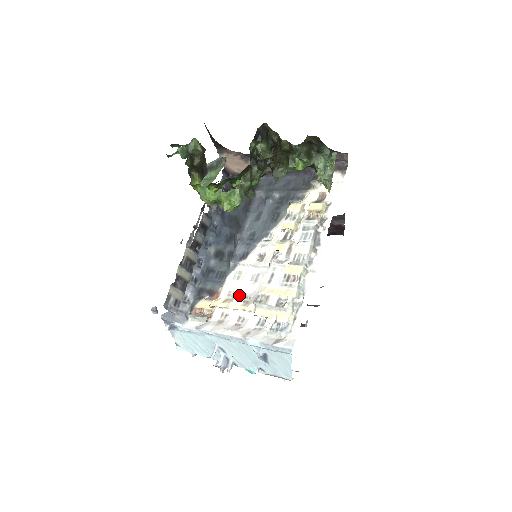
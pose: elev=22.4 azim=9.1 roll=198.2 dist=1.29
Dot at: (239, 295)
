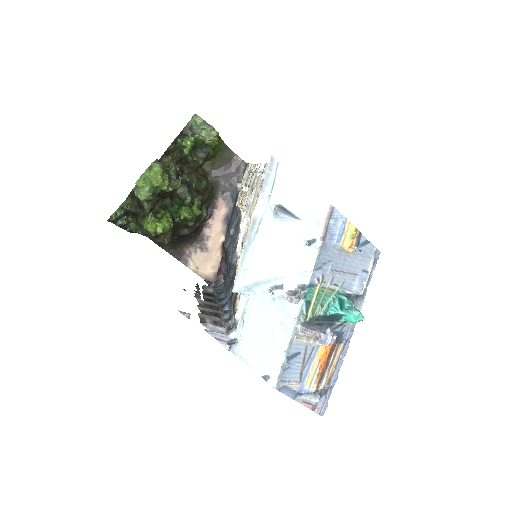
Dot at: occluded
